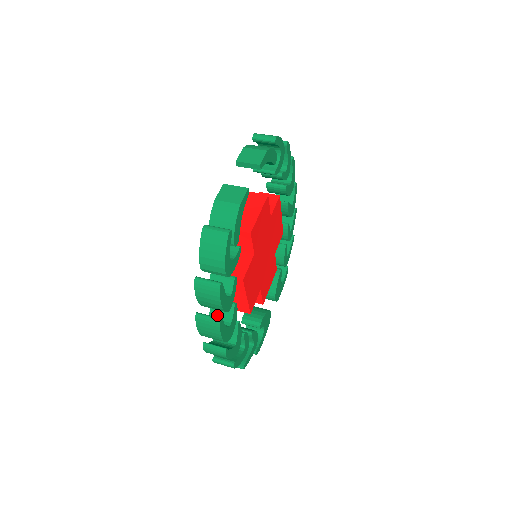
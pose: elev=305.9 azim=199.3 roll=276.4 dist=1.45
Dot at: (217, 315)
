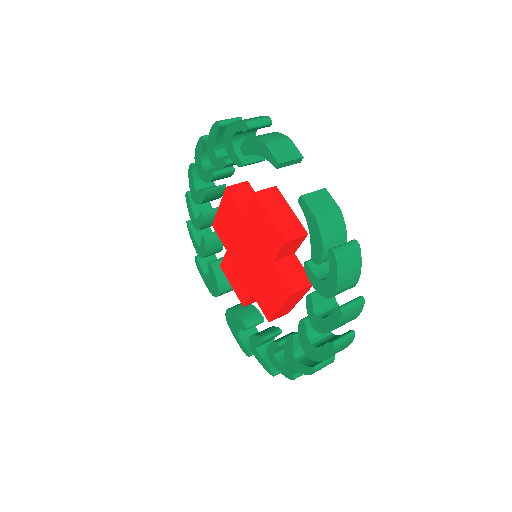
Dot at: (315, 333)
